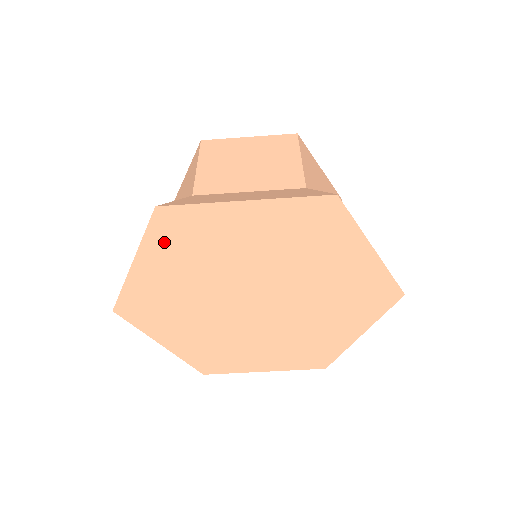
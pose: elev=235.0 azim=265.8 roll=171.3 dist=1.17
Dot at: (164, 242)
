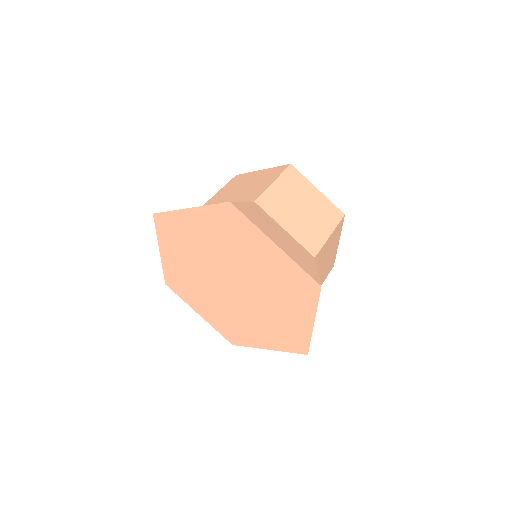
Dot at: (216, 217)
